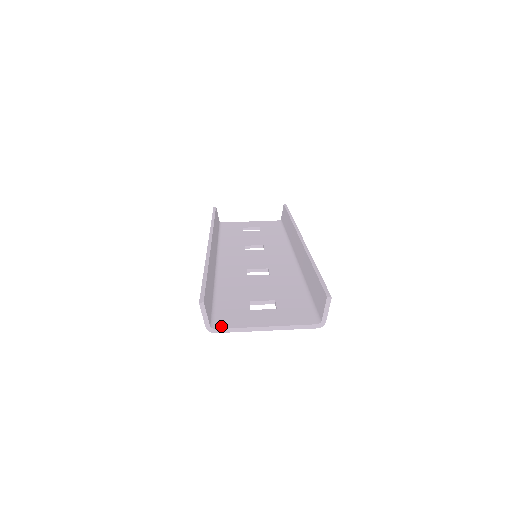
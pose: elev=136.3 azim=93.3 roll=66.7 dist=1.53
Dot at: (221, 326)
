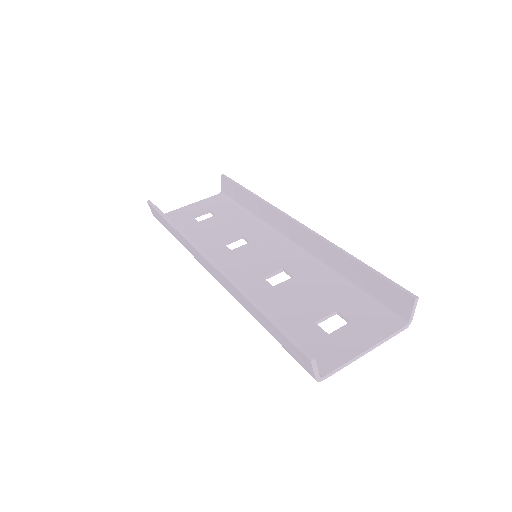
Dot at: (326, 370)
